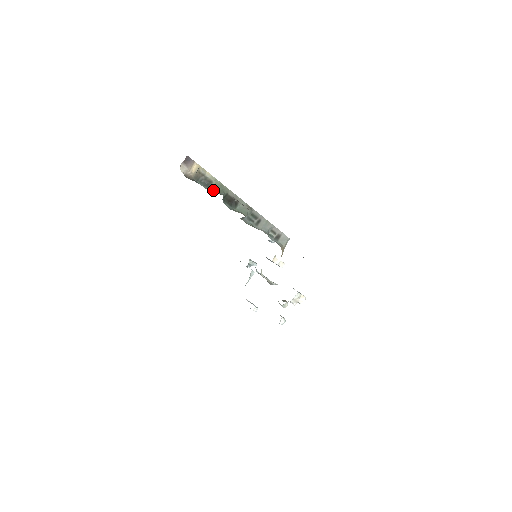
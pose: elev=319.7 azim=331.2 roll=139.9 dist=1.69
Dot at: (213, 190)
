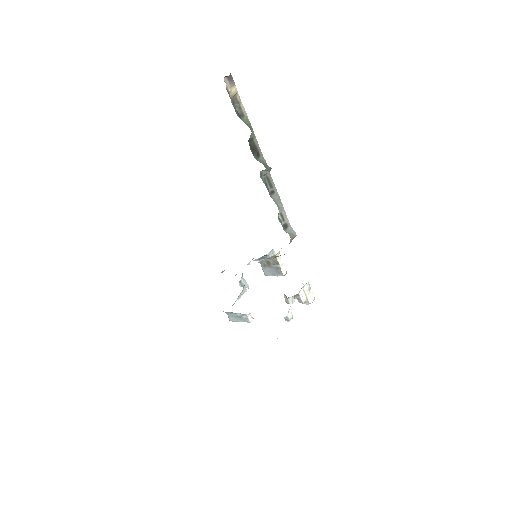
Dot at: (244, 122)
